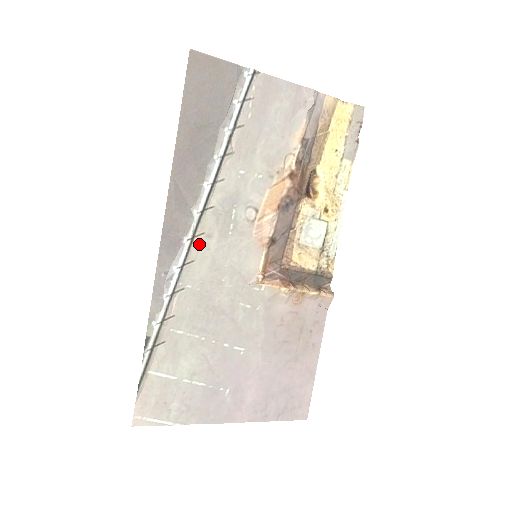
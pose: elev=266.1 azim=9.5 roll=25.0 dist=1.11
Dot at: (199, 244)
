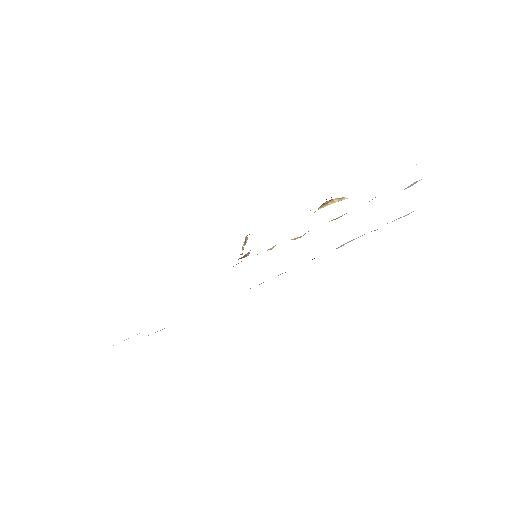
Dot at: occluded
